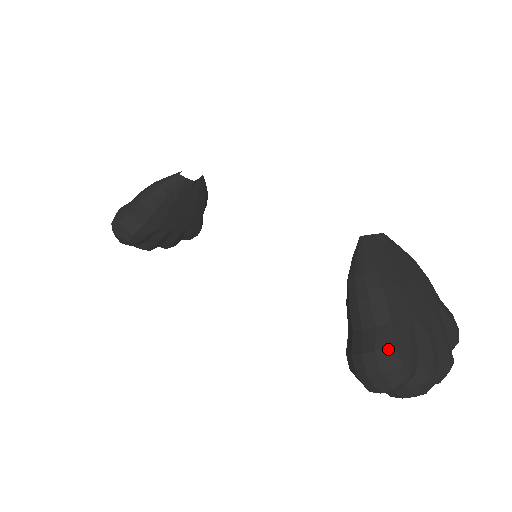
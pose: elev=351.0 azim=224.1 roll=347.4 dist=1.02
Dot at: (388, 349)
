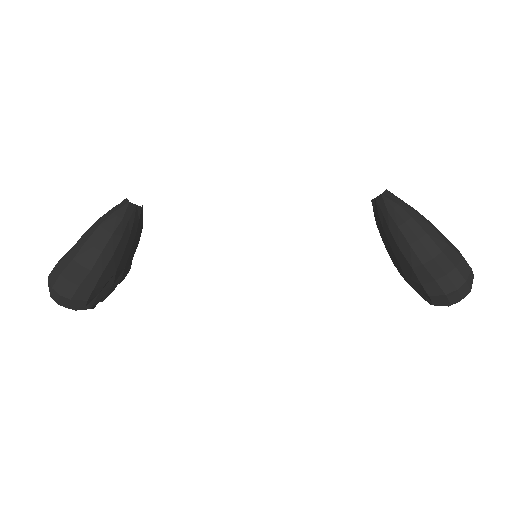
Dot at: (461, 262)
